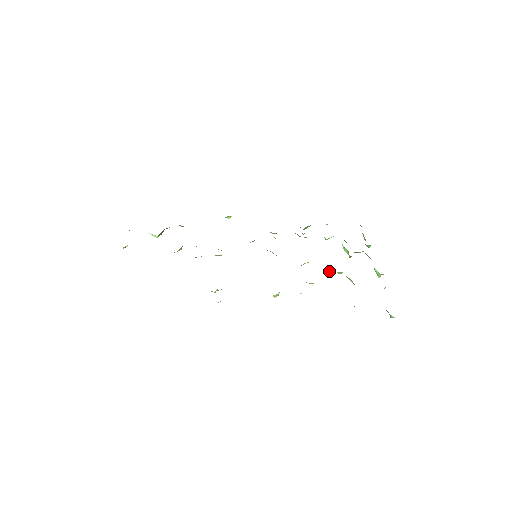
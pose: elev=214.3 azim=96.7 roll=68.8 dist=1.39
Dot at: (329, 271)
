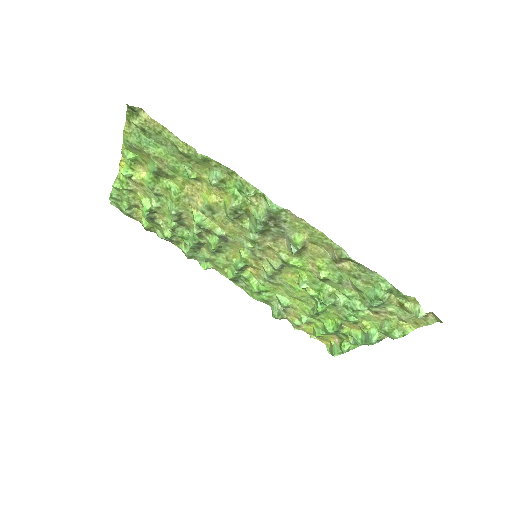
Dot at: (328, 303)
